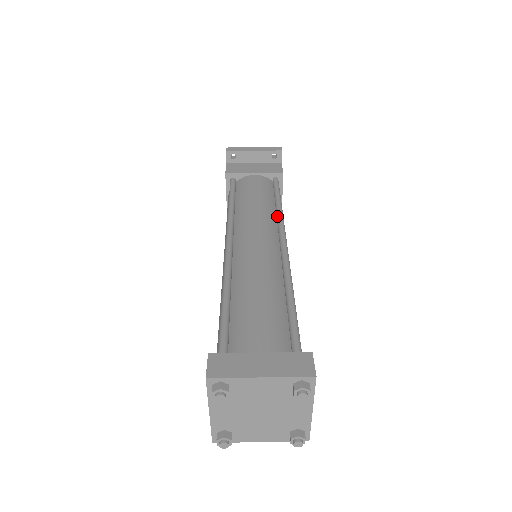
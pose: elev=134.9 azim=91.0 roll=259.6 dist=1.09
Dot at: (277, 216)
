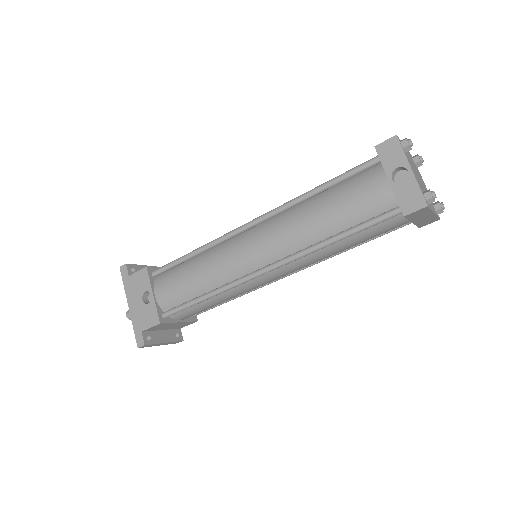
Dot at: occluded
